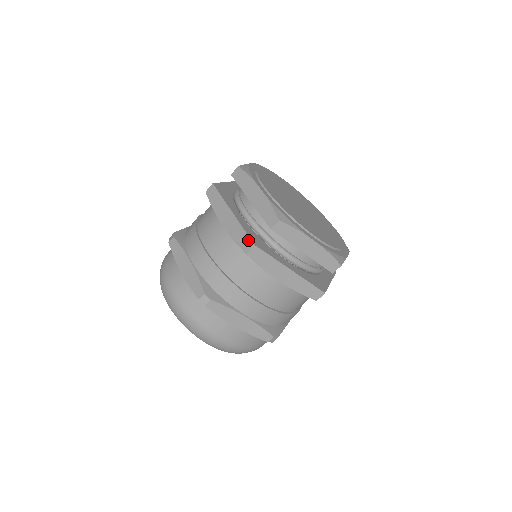
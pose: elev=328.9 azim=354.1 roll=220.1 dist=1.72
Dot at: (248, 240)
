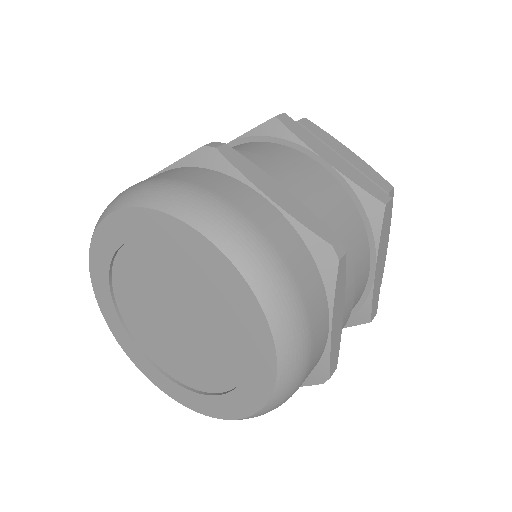
Dot at: (380, 190)
